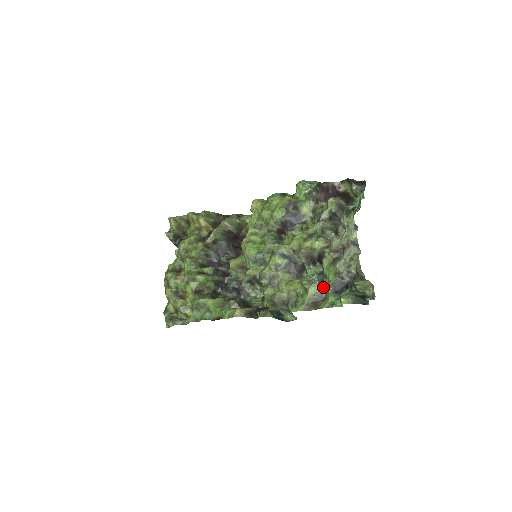
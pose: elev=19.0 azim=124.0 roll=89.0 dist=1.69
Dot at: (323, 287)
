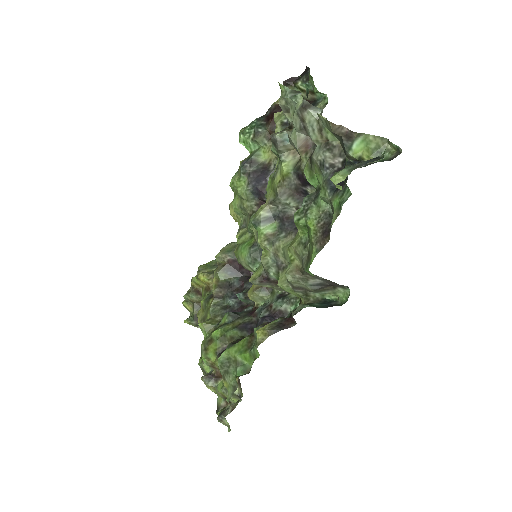
Dot at: (321, 202)
